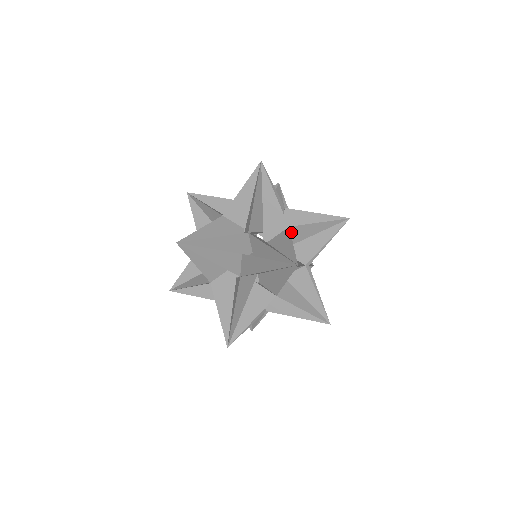
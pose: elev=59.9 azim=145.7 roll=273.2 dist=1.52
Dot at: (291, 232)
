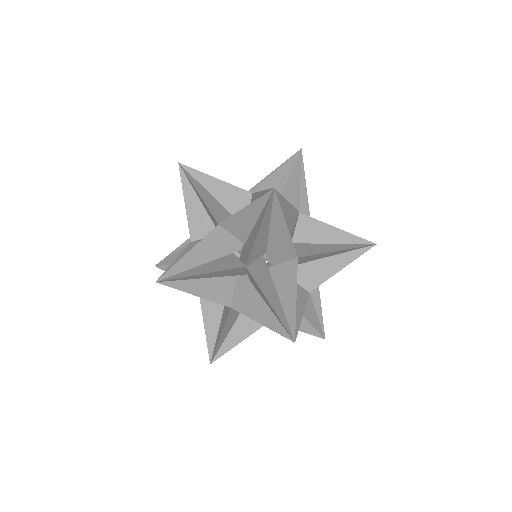
Dot at: (252, 260)
